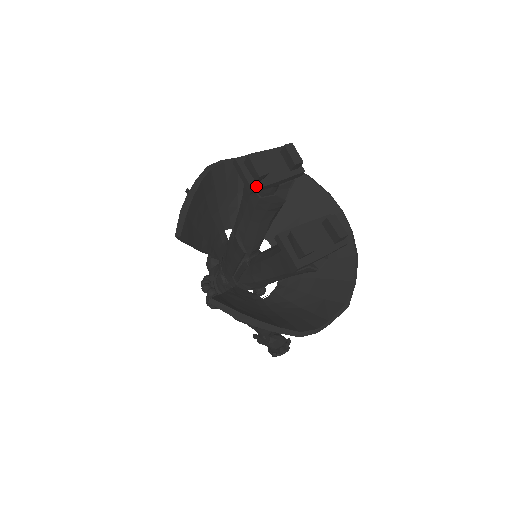
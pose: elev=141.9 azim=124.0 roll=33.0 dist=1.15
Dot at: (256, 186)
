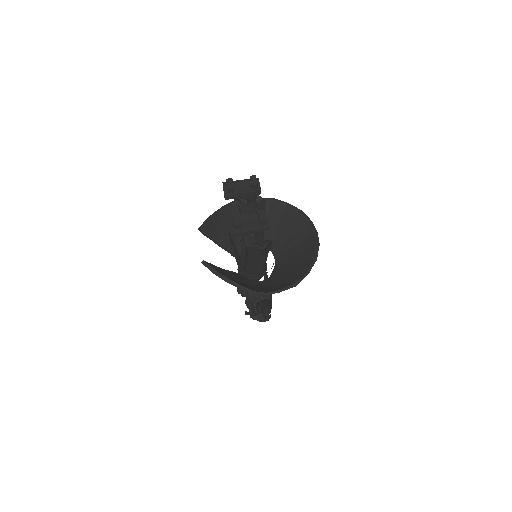
Dot at: (227, 195)
